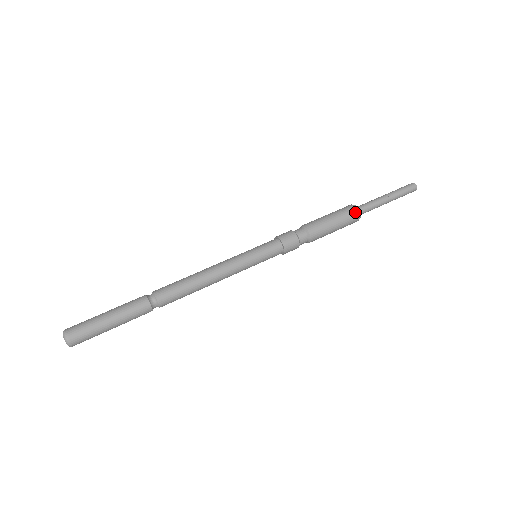
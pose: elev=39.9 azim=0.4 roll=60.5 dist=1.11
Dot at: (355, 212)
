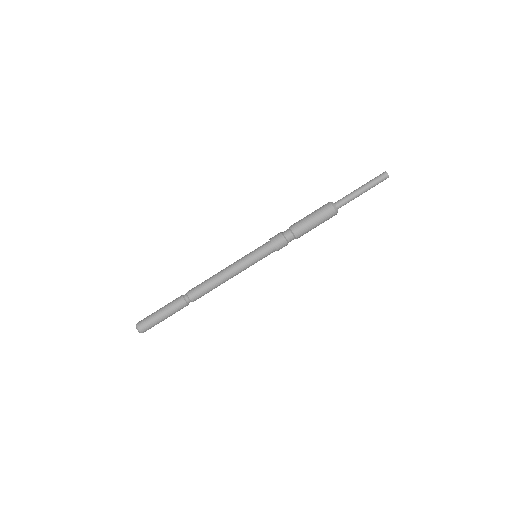
Dot at: (332, 210)
